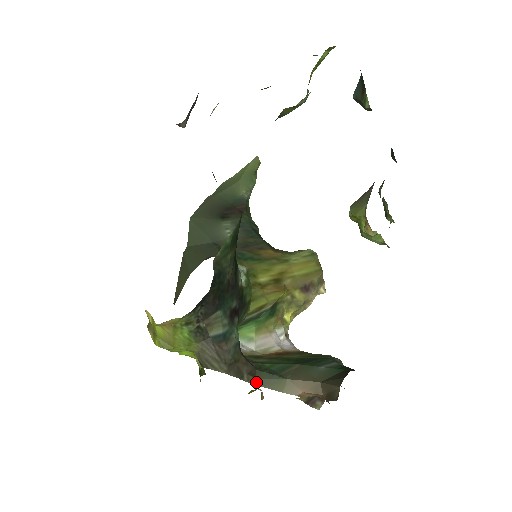
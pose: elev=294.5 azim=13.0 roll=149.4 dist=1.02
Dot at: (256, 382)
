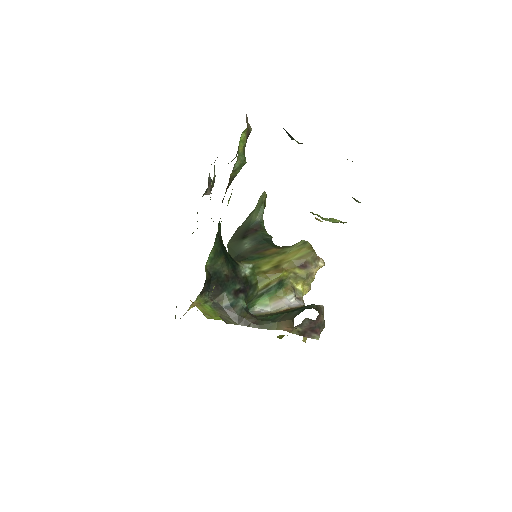
Dot at: (260, 327)
